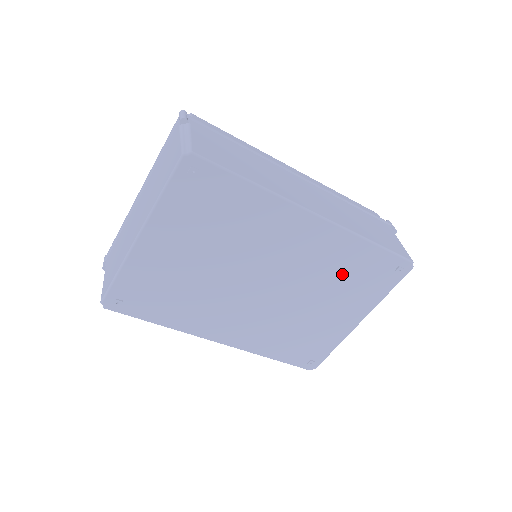
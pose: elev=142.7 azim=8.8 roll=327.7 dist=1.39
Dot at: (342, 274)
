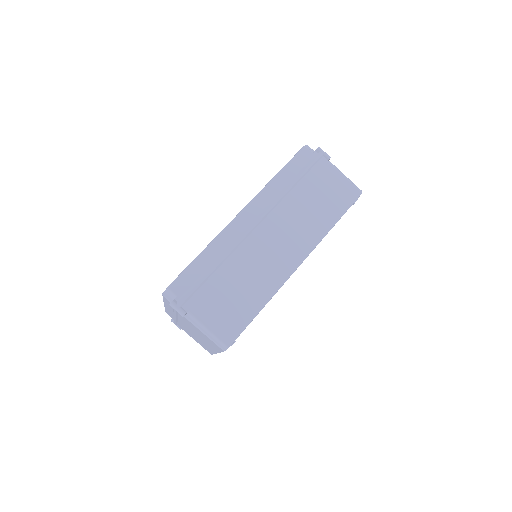
Dot at: occluded
